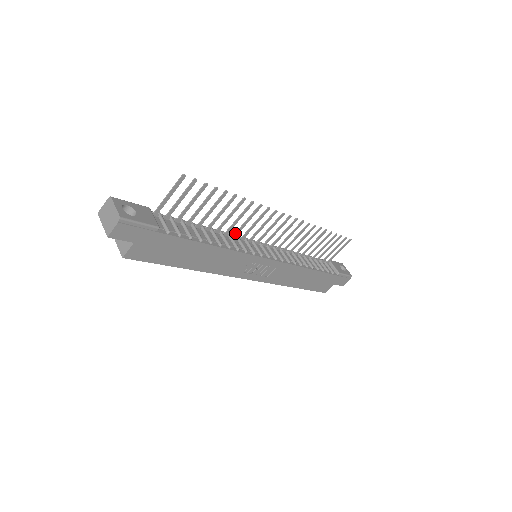
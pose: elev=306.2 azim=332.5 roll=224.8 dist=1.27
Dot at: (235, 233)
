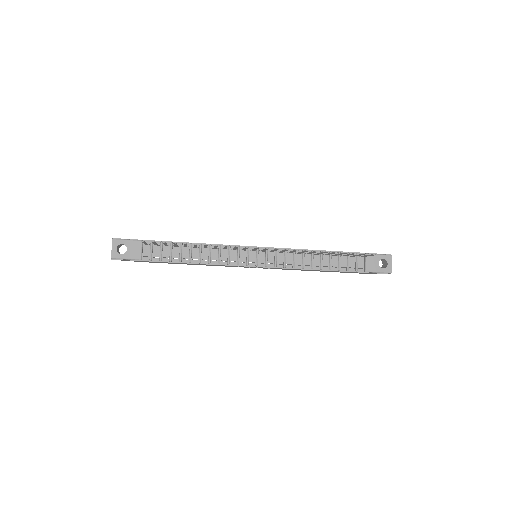
Dot at: (223, 248)
